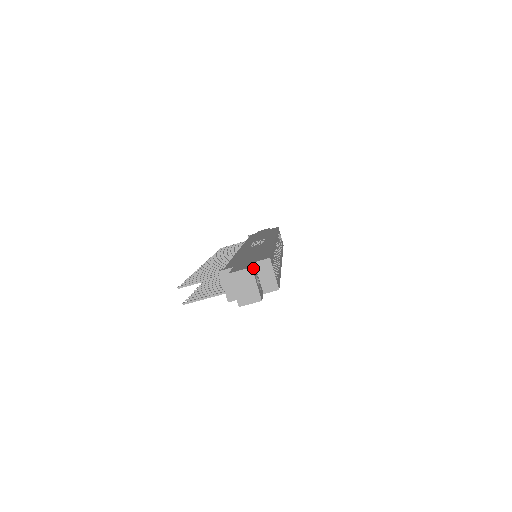
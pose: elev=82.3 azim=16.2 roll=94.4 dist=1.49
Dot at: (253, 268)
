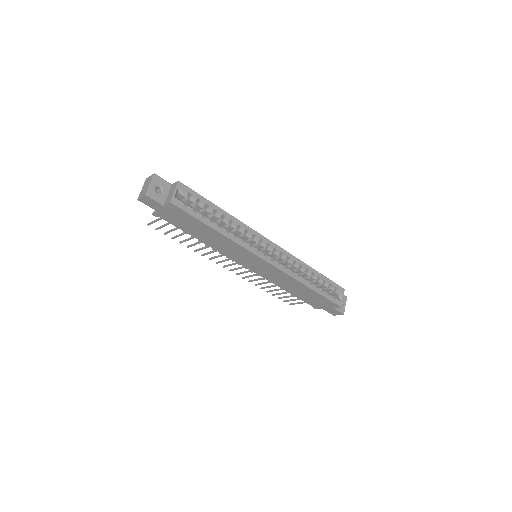
Dot at: (159, 178)
